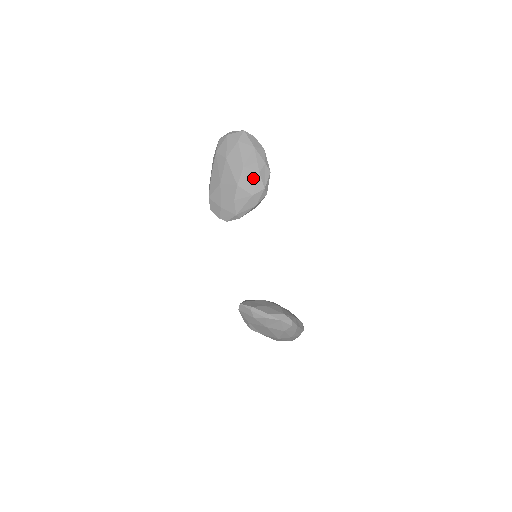
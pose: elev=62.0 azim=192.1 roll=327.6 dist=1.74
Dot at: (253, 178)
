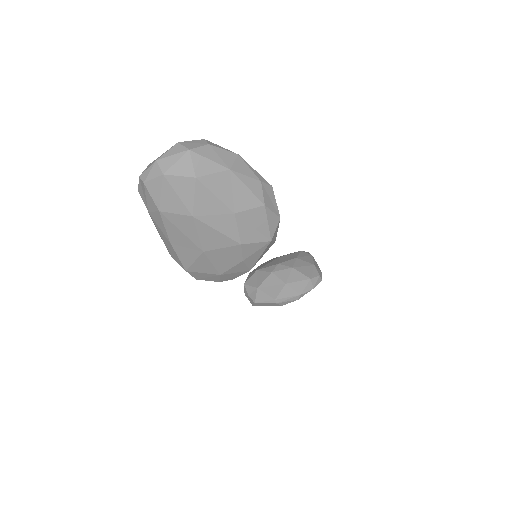
Dot at: (259, 219)
